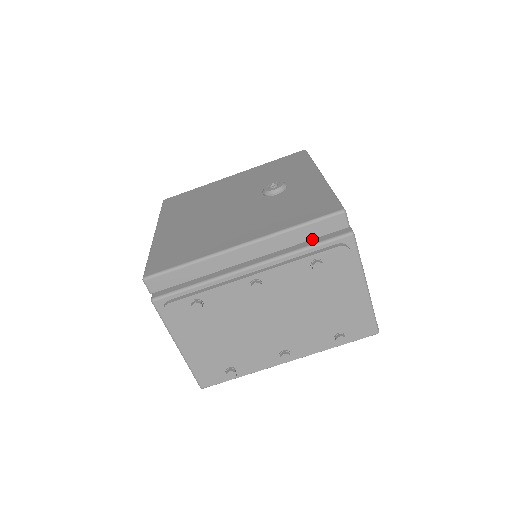
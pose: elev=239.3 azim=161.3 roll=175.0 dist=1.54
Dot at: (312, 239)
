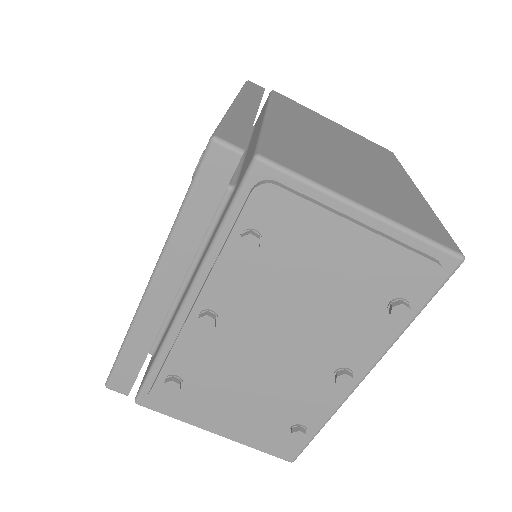
Dot at: occluded
